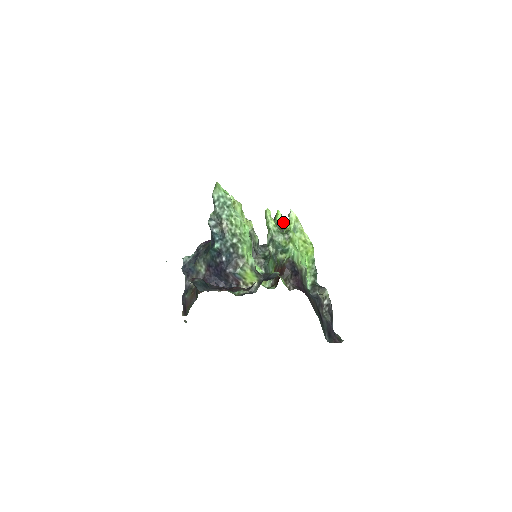
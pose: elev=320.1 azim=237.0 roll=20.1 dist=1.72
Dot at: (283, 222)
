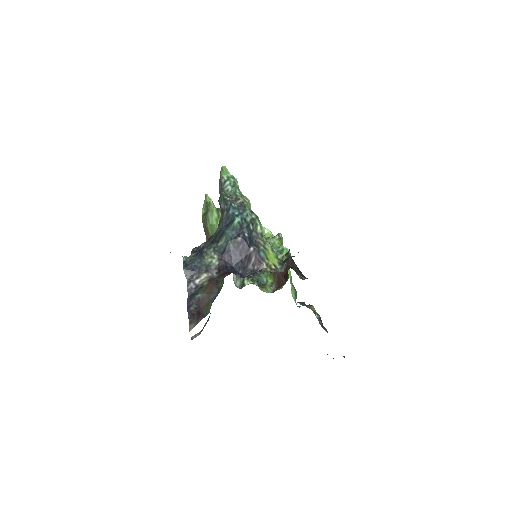
Dot at: occluded
